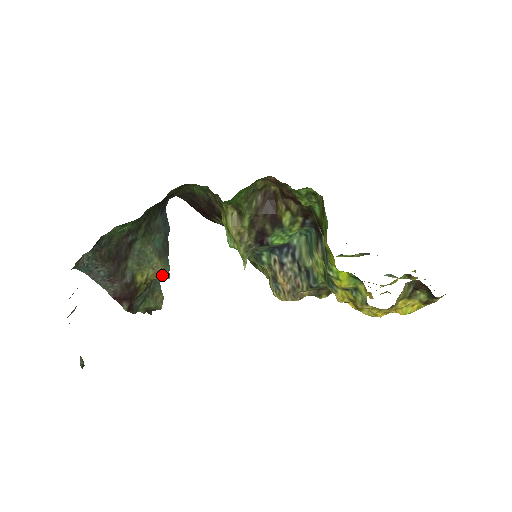
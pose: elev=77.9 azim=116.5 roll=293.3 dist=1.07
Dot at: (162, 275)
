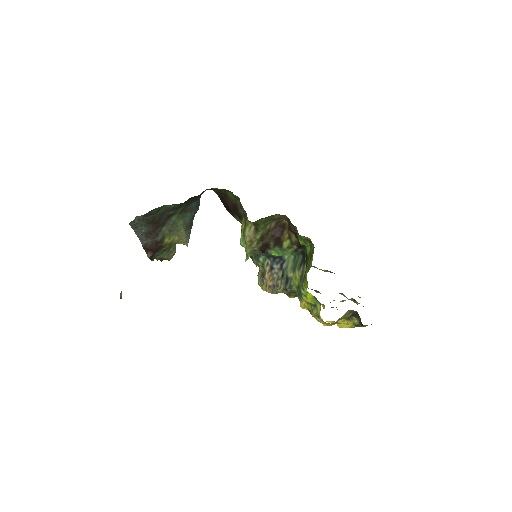
Dot at: (183, 242)
